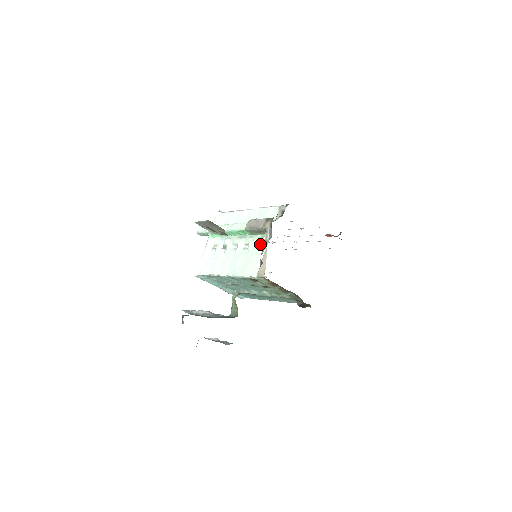
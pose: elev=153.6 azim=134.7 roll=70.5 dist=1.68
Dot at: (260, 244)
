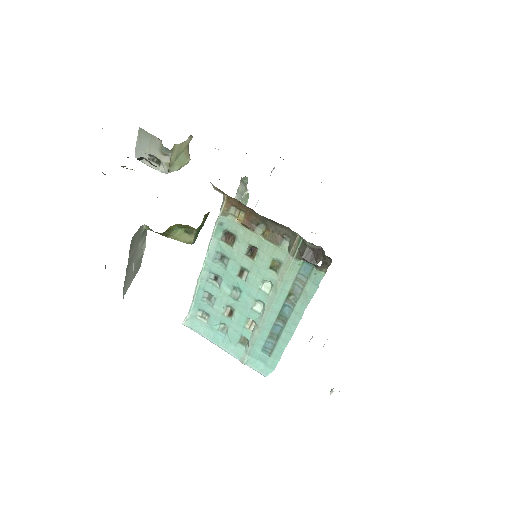
Dot at: occluded
